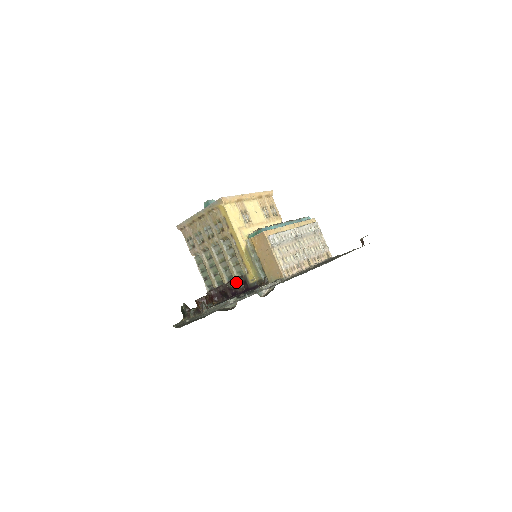
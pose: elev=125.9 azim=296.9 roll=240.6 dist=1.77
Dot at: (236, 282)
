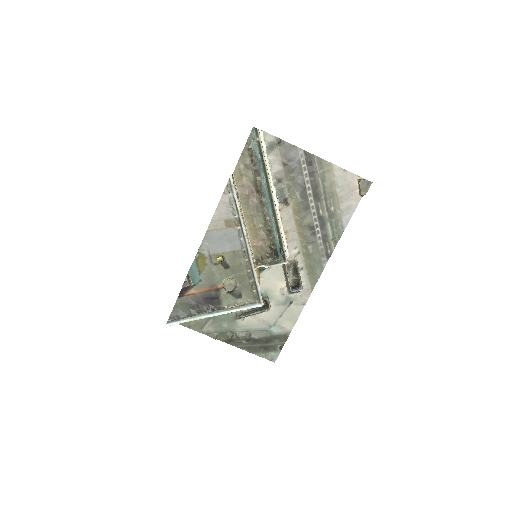
Dot at: occluded
